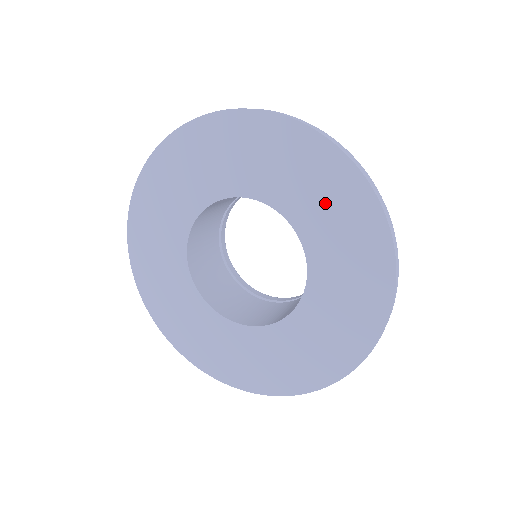
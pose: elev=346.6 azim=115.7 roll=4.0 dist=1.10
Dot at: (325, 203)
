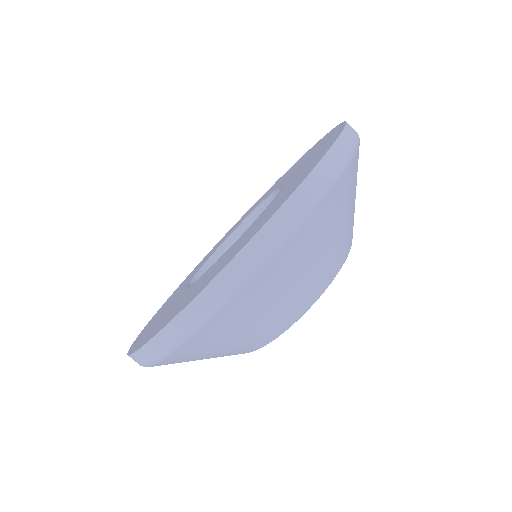
Dot at: occluded
